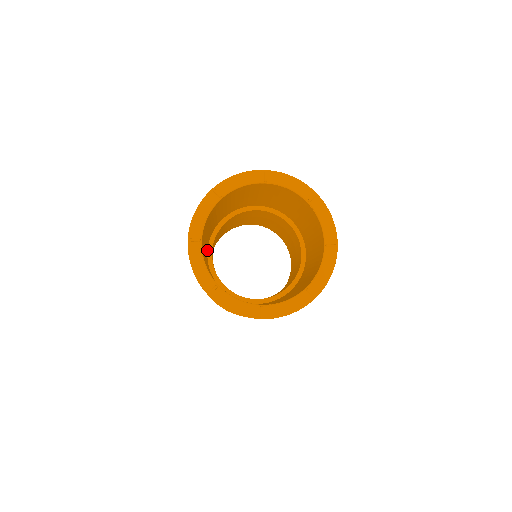
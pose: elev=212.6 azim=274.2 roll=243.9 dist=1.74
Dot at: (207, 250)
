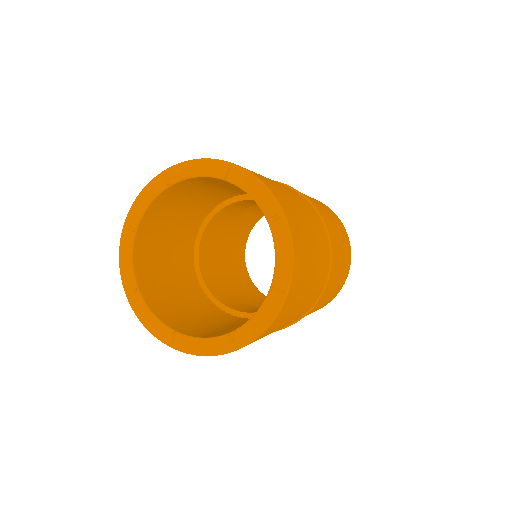
Dot at: (197, 279)
